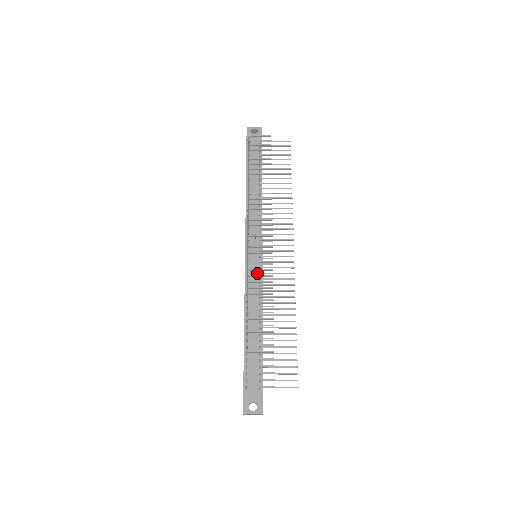
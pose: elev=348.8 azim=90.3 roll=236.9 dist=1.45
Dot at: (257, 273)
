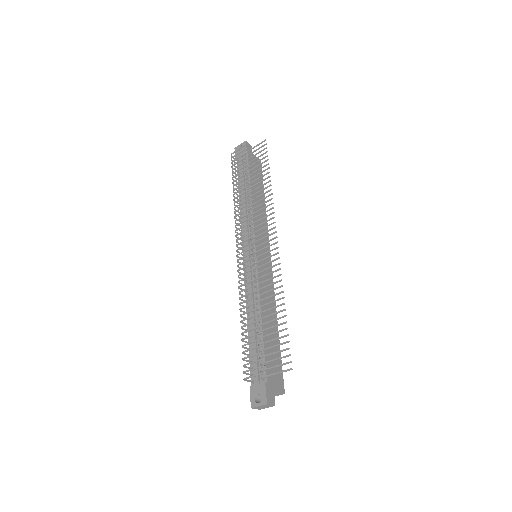
Dot at: (253, 271)
